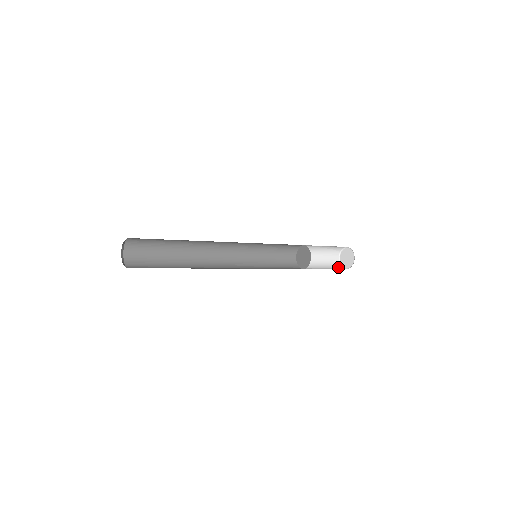
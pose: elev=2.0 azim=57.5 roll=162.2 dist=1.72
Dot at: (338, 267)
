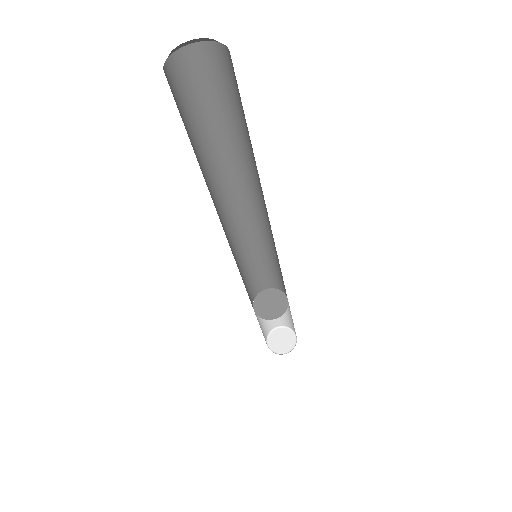
Dot at: occluded
